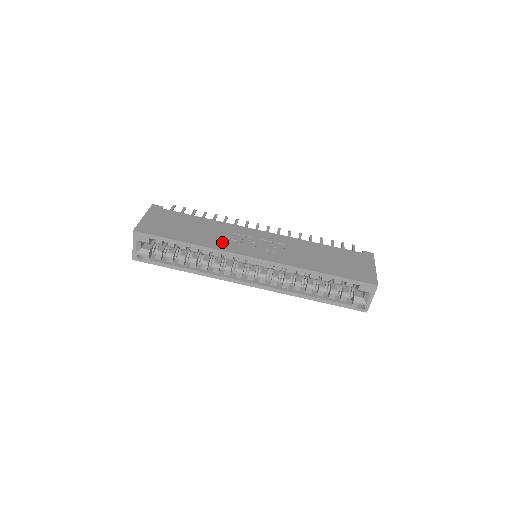
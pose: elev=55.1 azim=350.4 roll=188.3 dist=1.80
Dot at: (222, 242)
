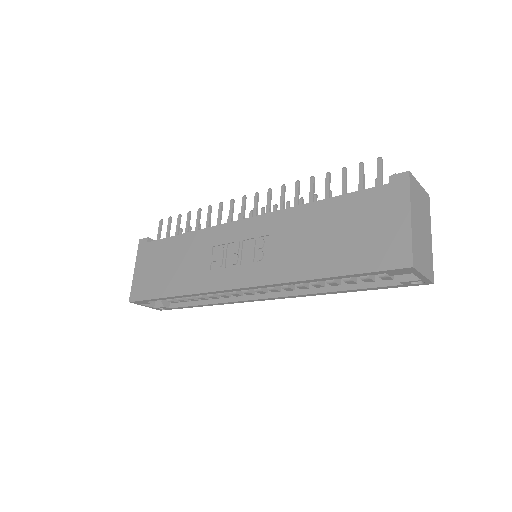
Dot at: (202, 275)
